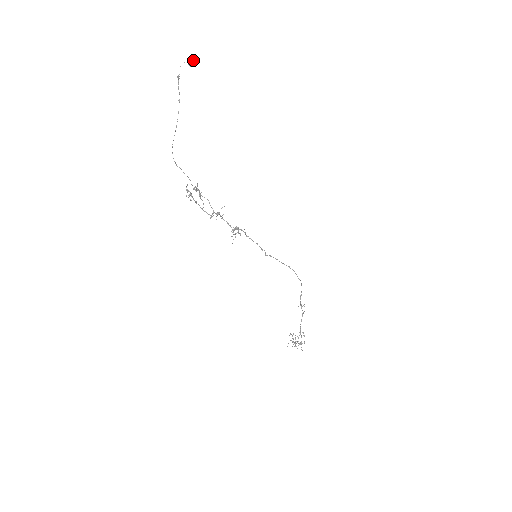
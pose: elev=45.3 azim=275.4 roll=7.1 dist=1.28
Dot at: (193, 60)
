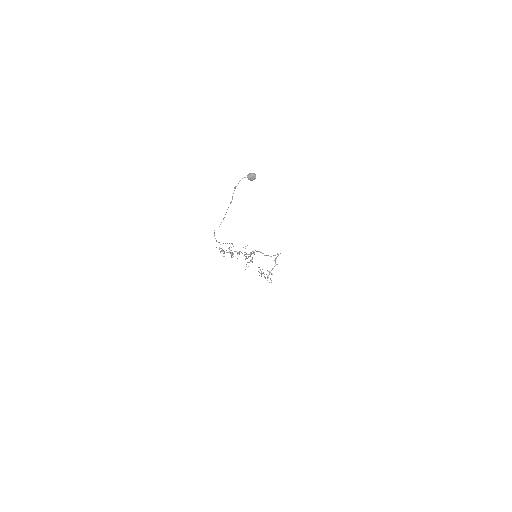
Dot at: (254, 177)
